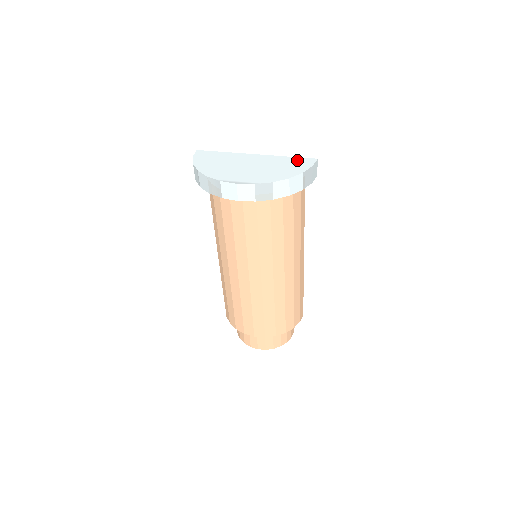
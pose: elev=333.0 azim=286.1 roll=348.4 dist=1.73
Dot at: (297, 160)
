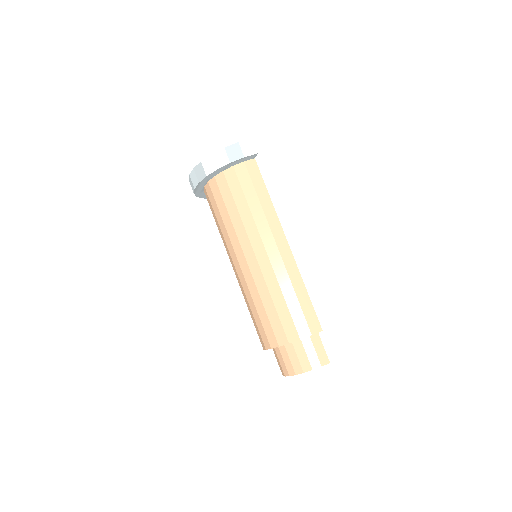
Dot at: occluded
